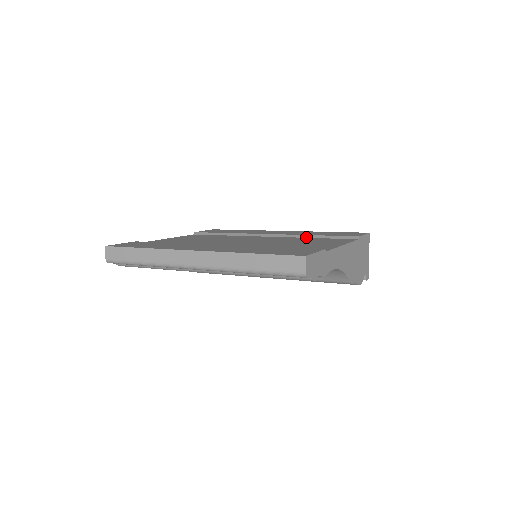
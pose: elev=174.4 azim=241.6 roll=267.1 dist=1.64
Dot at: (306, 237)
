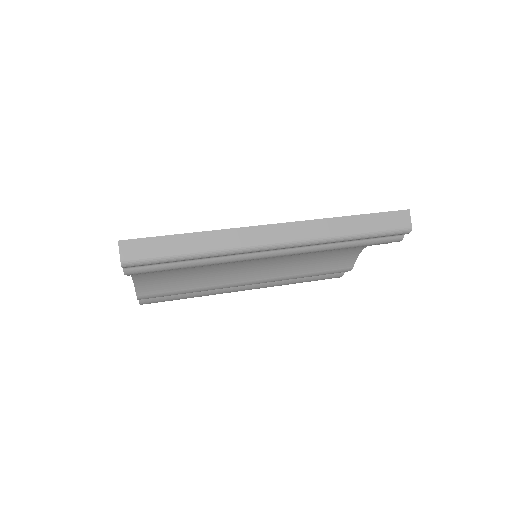
Dot at: occluded
